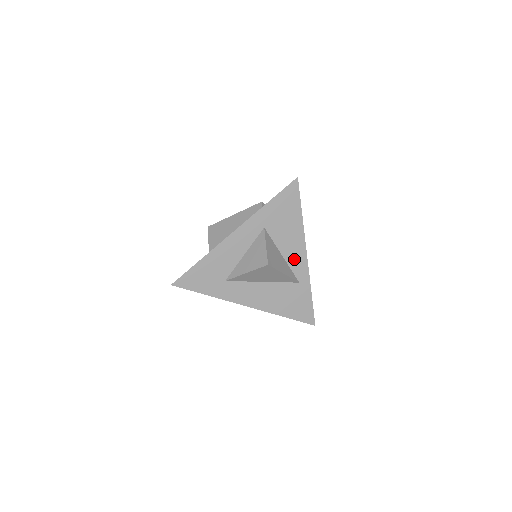
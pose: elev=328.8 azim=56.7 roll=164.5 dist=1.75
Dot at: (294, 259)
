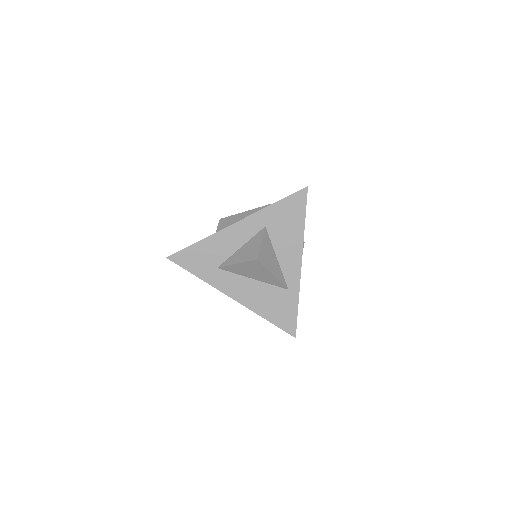
Dot at: (288, 265)
